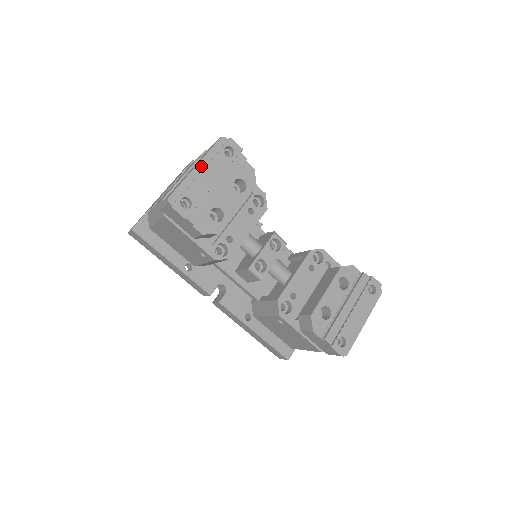
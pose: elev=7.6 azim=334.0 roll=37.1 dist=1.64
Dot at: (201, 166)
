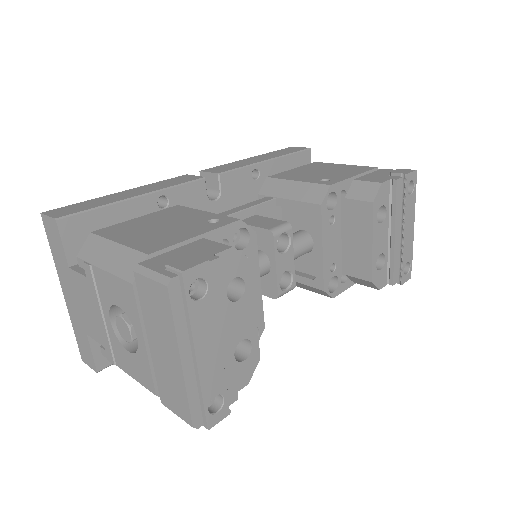
Dot at: (186, 352)
